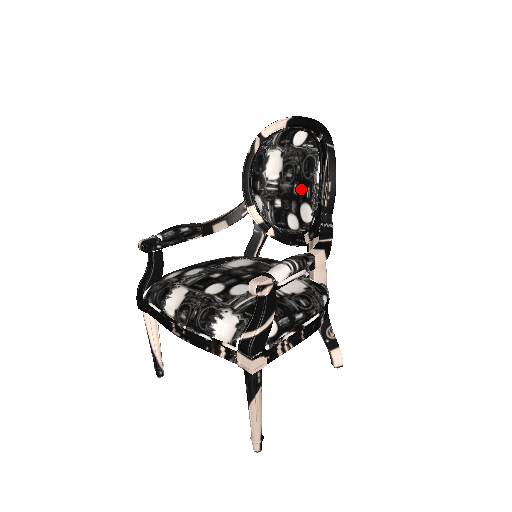
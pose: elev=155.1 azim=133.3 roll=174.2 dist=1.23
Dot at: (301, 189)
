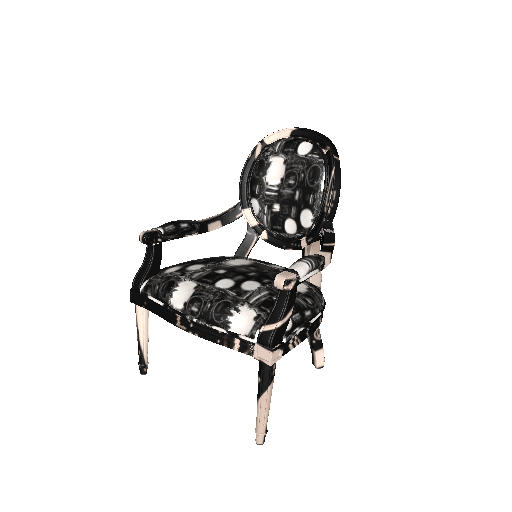
Dot at: (303, 196)
